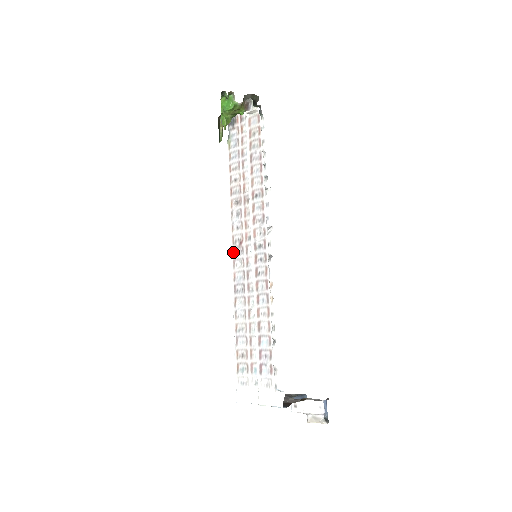
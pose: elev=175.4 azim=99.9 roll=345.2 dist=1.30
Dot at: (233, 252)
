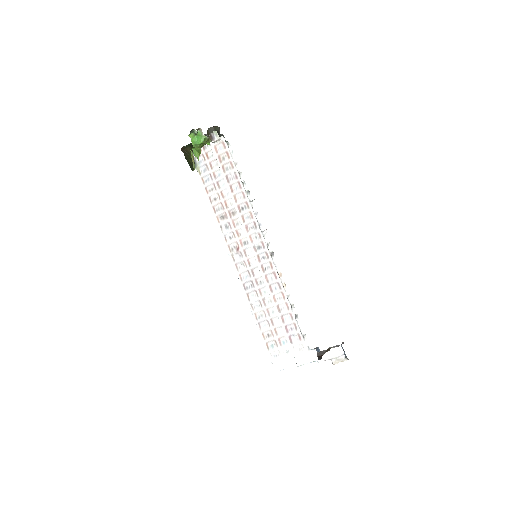
Dot at: (233, 258)
